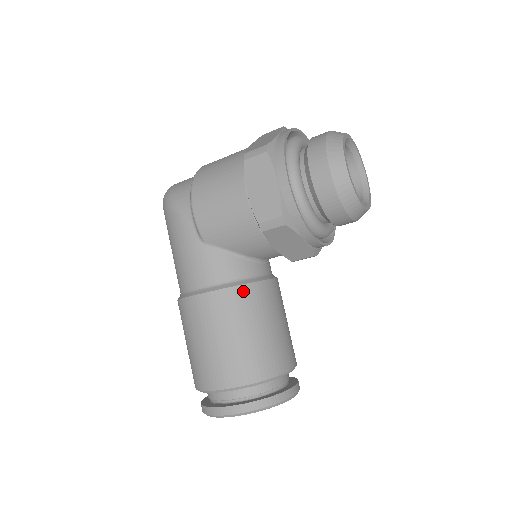
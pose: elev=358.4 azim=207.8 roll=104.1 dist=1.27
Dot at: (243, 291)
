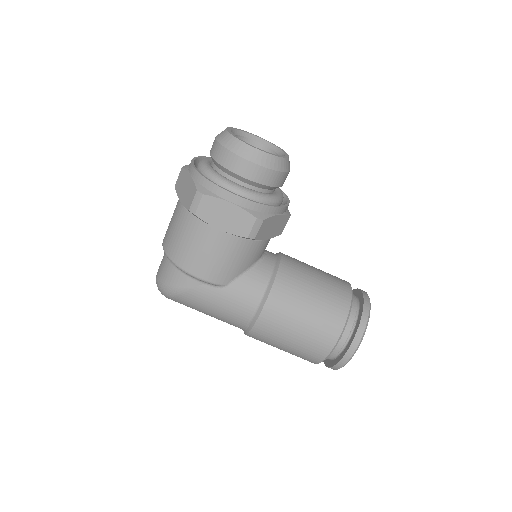
Dot at: (279, 283)
